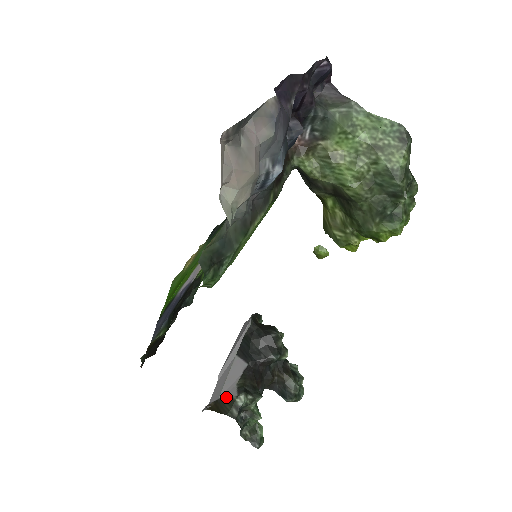
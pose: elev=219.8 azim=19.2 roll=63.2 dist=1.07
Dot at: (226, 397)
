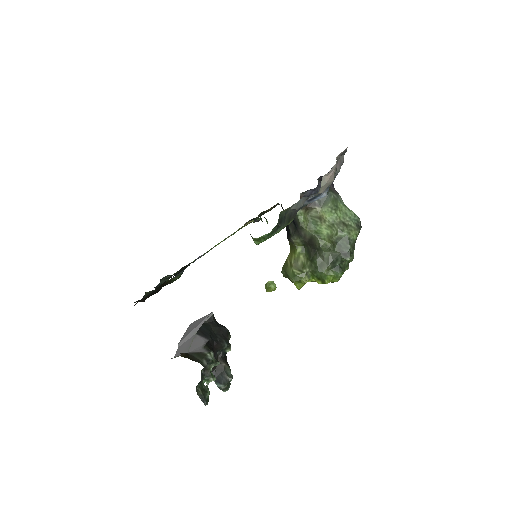
Dot at: (197, 352)
